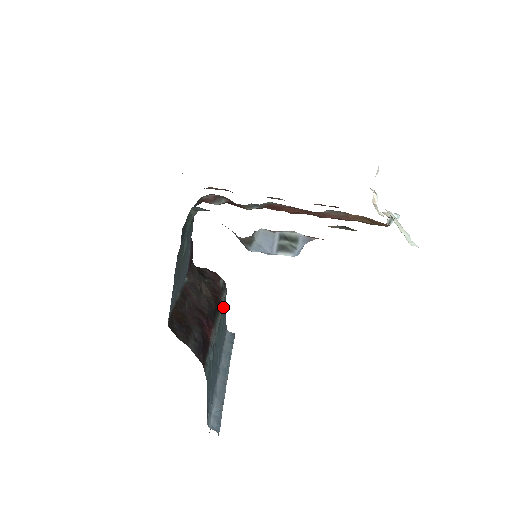
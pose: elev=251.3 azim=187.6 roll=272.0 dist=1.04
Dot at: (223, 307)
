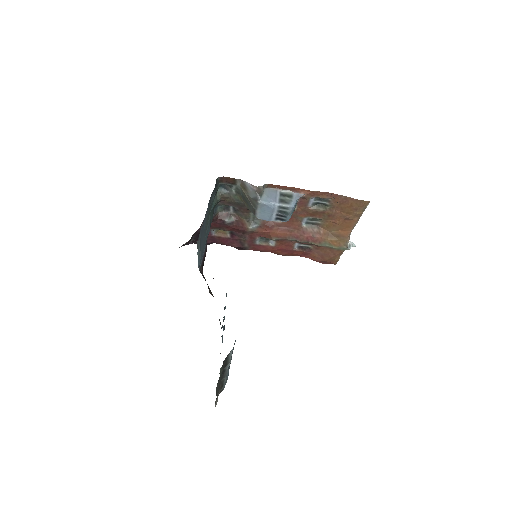
Dot at: occluded
